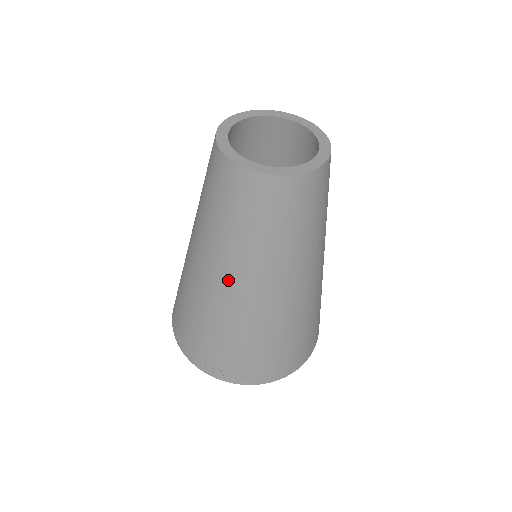
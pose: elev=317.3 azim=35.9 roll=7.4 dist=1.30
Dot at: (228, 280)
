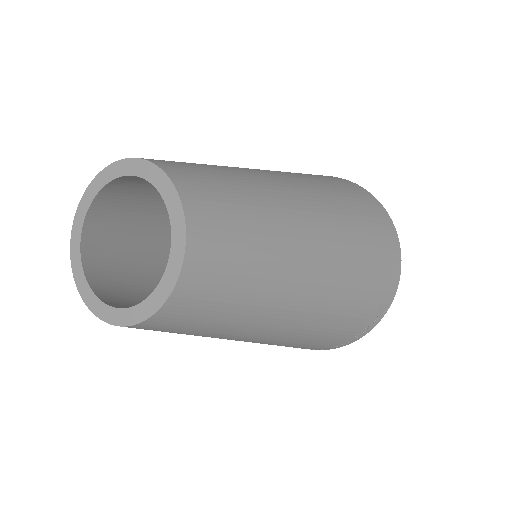
Dot at: (276, 329)
